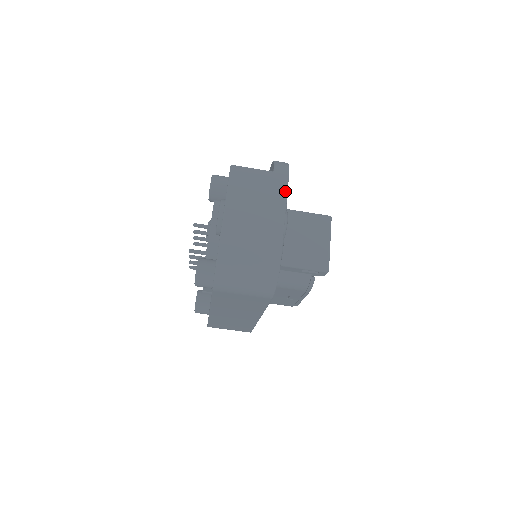
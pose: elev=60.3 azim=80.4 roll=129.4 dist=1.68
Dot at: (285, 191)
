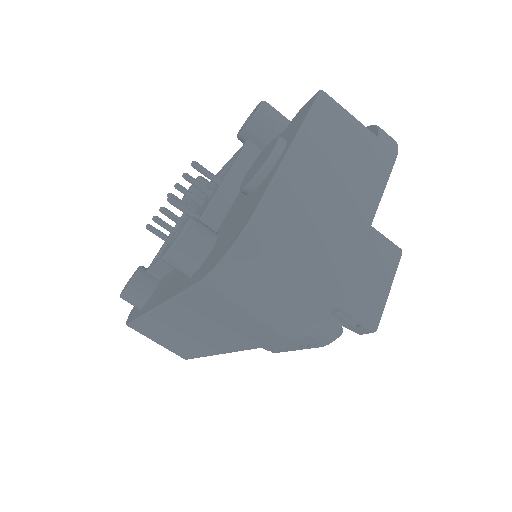
Dot at: (386, 176)
